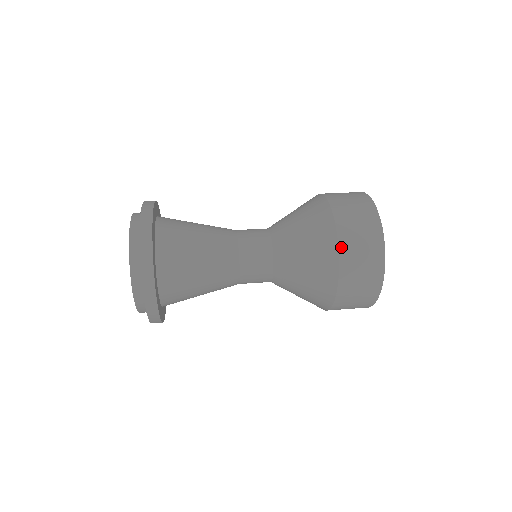
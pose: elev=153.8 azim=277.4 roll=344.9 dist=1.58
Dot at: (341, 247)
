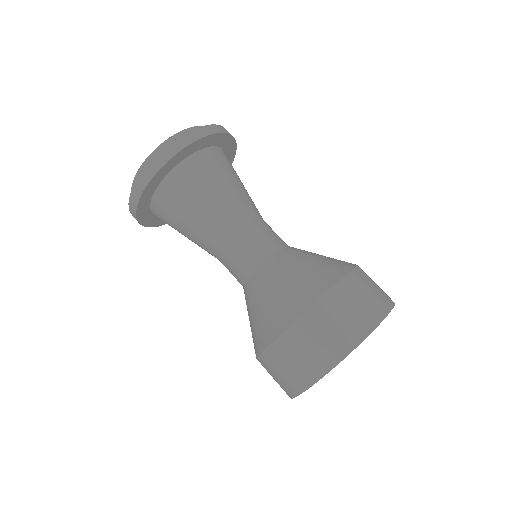
Dot at: (299, 323)
